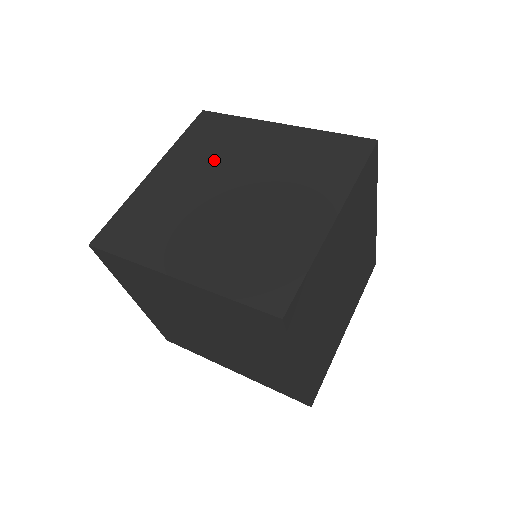
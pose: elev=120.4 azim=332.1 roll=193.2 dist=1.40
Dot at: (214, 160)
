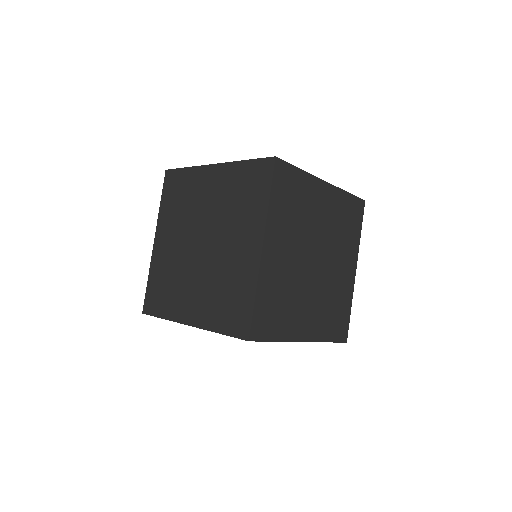
Dot at: (184, 218)
